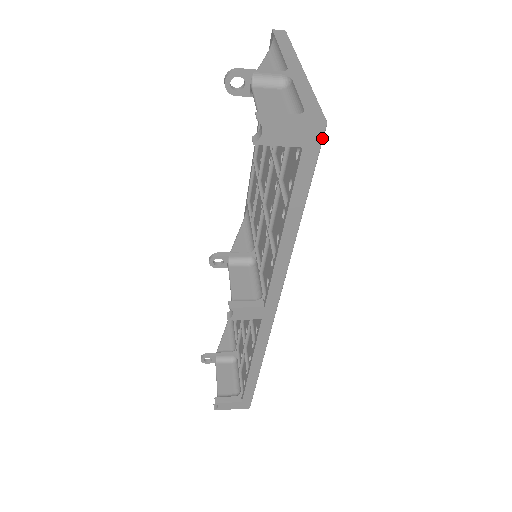
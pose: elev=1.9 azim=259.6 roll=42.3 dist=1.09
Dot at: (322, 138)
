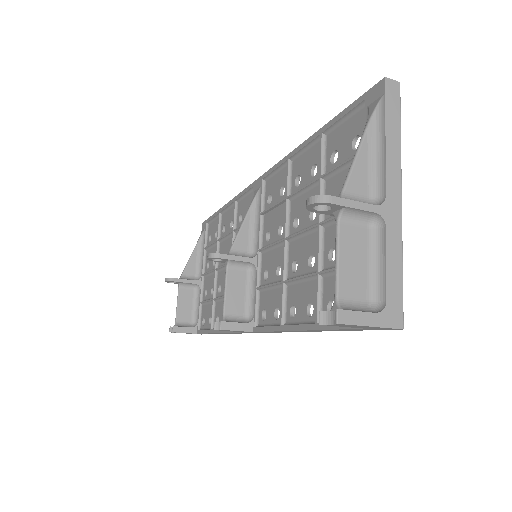
Dot at: (389, 329)
